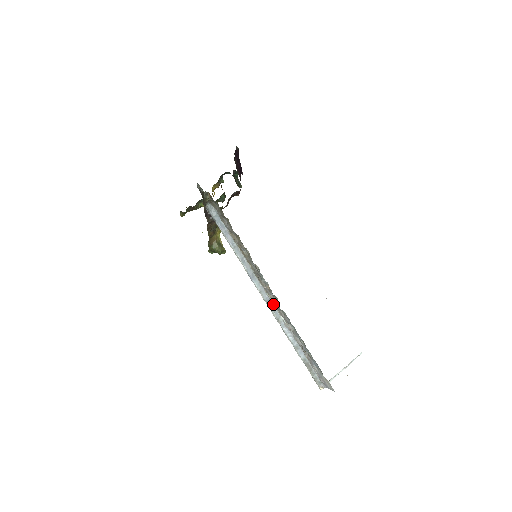
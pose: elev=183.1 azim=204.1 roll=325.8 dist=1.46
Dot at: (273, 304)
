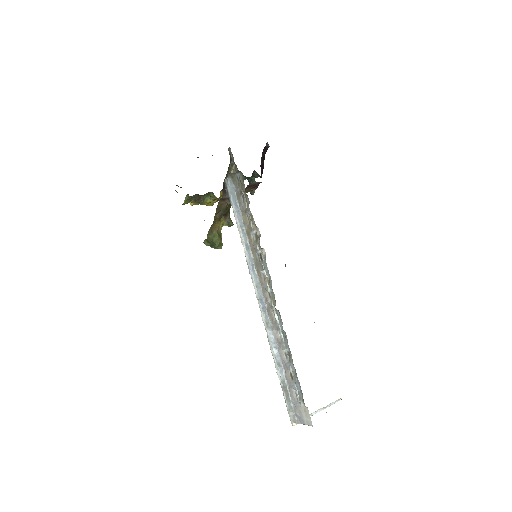
Dot at: (266, 305)
